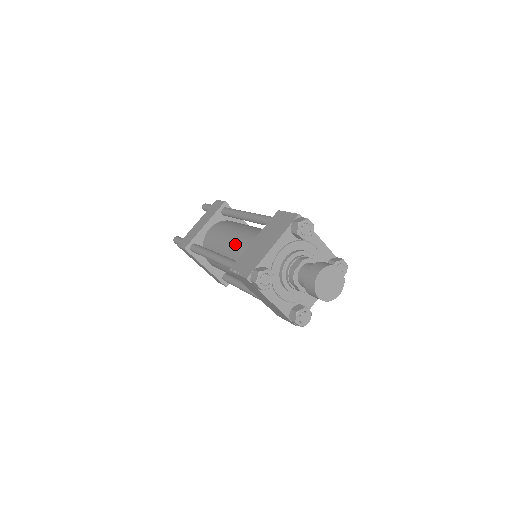
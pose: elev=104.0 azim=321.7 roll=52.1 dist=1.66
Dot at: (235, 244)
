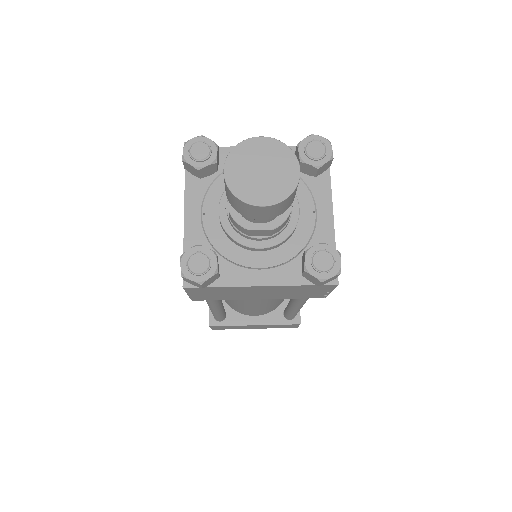
Dot at: occluded
